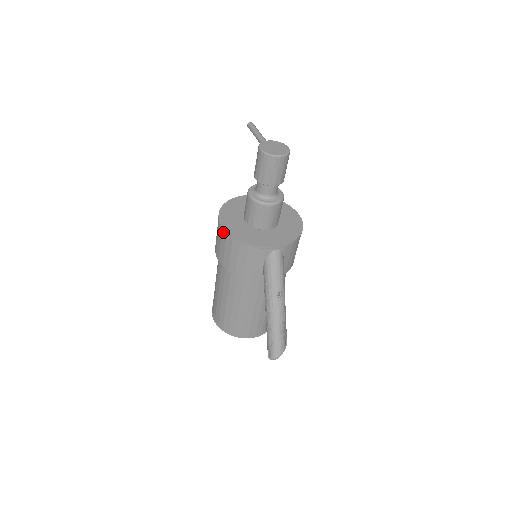
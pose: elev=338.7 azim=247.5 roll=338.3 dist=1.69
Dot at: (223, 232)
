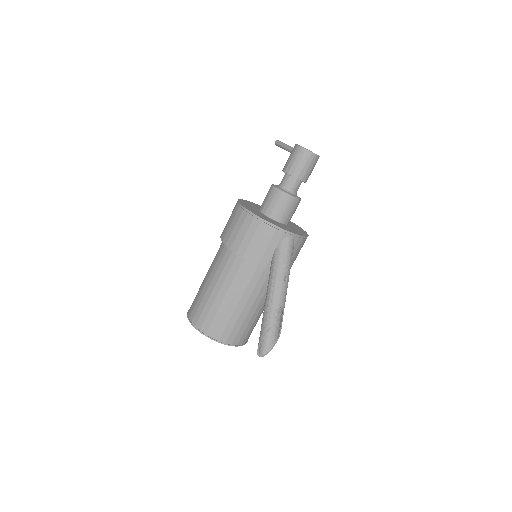
Dot at: (244, 212)
